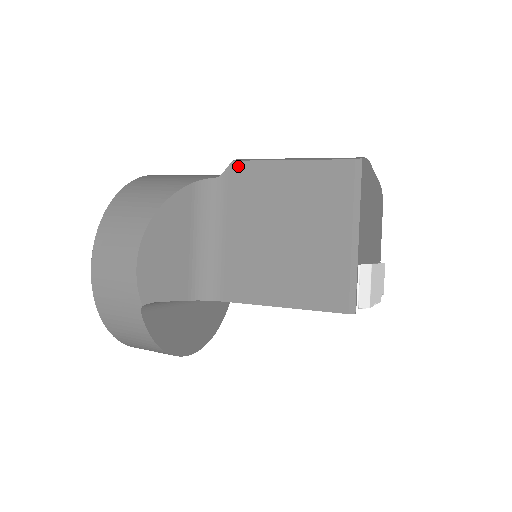
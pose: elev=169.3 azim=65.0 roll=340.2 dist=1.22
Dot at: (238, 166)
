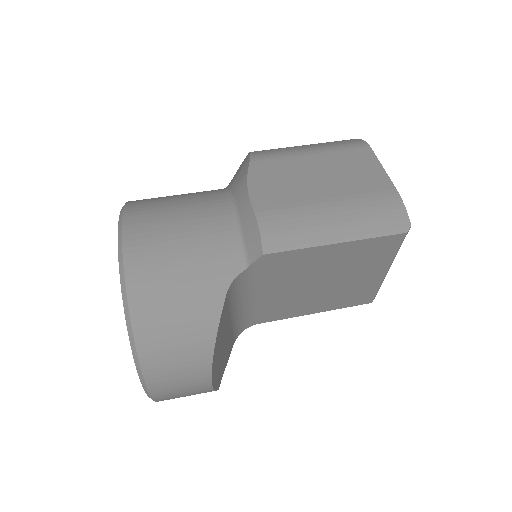
Dot at: (271, 257)
